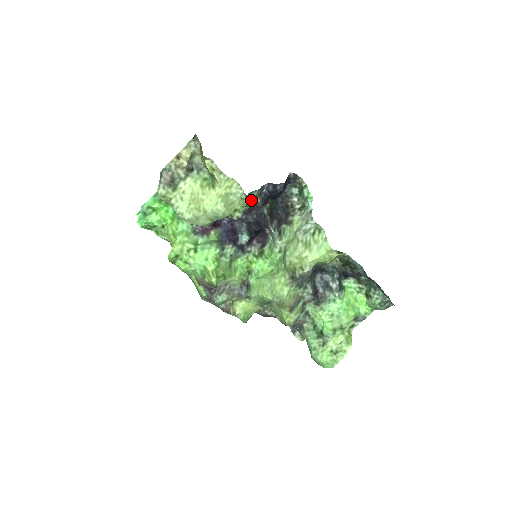
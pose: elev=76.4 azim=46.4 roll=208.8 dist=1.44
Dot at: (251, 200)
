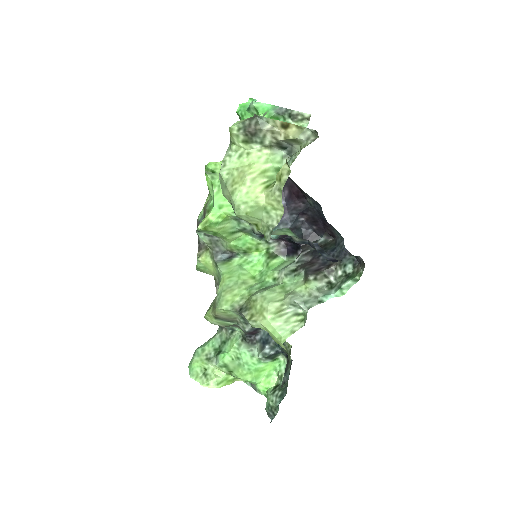
Dot at: occluded
